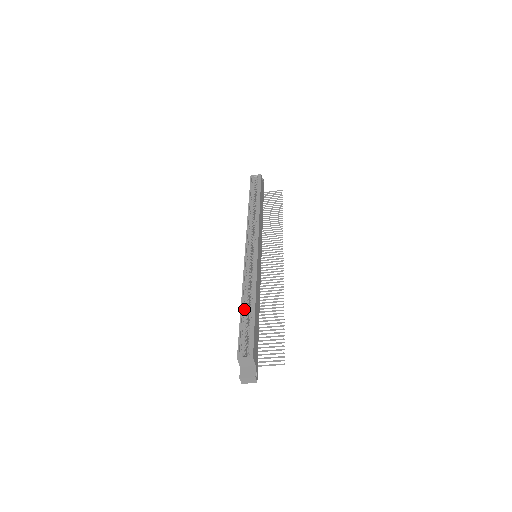
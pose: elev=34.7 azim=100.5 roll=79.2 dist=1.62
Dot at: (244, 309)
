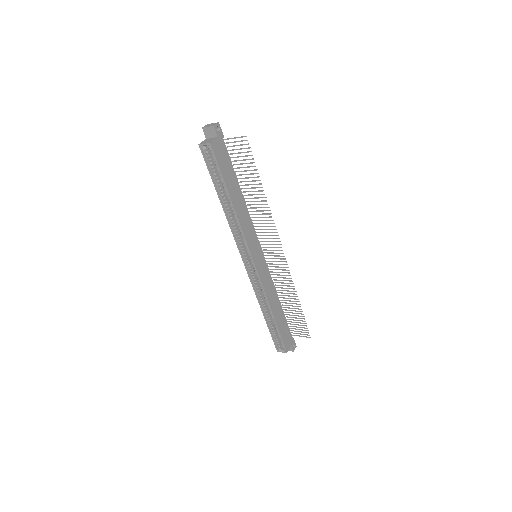
Dot at: (267, 318)
